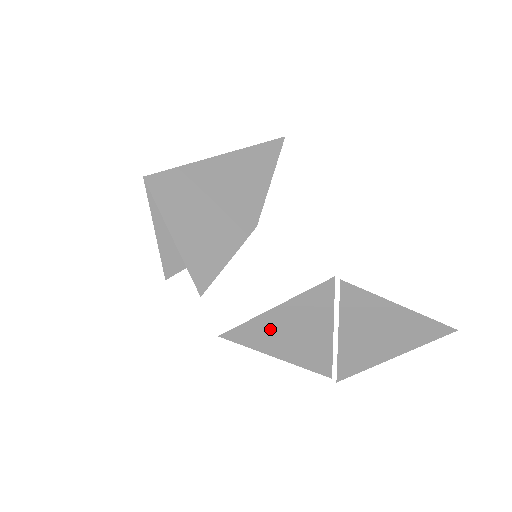
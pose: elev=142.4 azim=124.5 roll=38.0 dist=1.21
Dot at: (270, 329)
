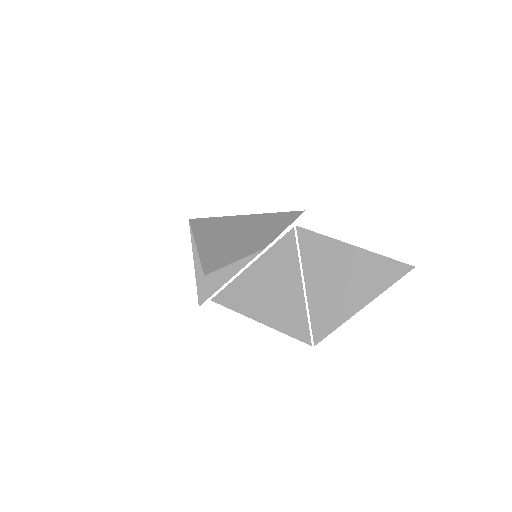
Dot at: (250, 288)
